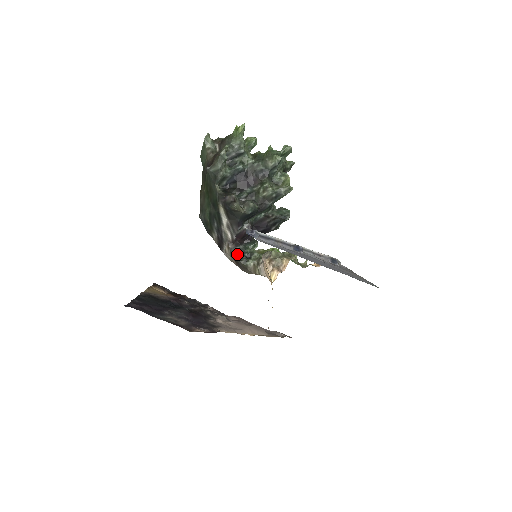
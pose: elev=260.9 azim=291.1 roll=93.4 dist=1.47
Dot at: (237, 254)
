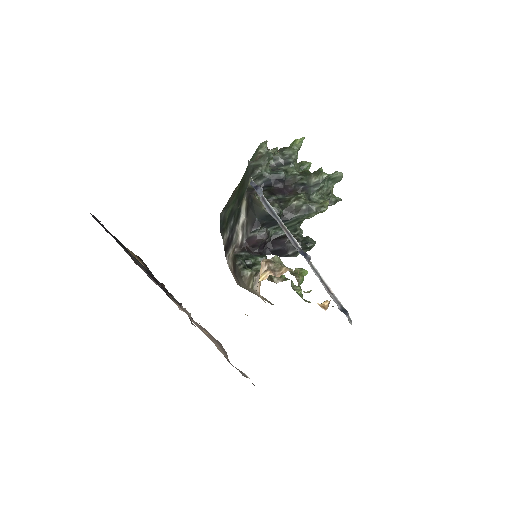
Dot at: (239, 257)
